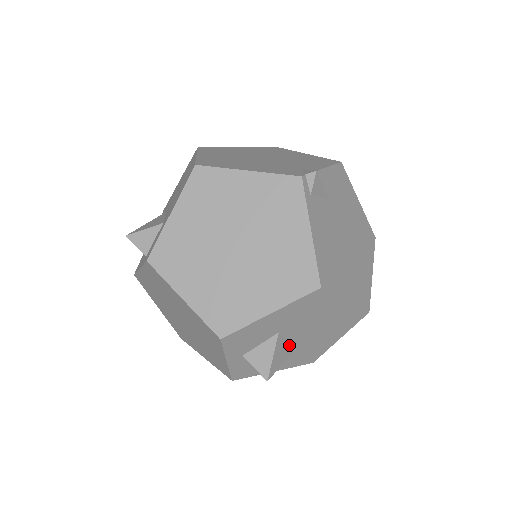
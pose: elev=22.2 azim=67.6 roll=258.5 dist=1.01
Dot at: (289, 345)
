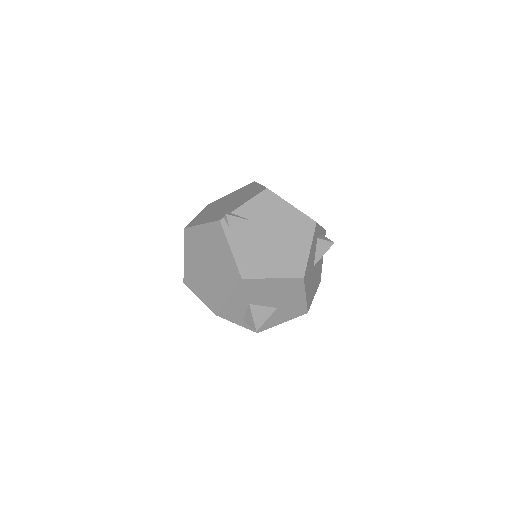
Dot at: (267, 308)
